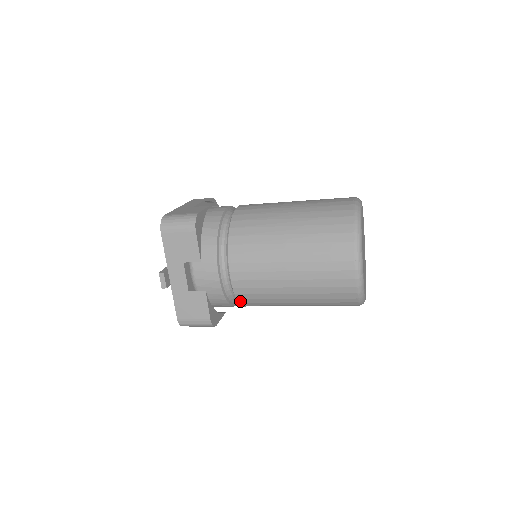
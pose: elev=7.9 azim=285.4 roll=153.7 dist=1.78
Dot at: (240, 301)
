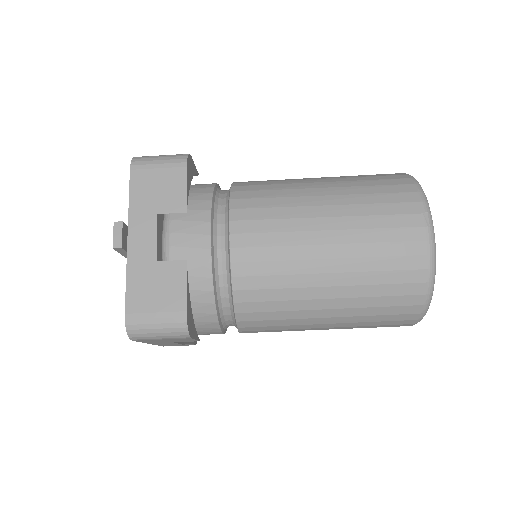
Dot at: (236, 296)
